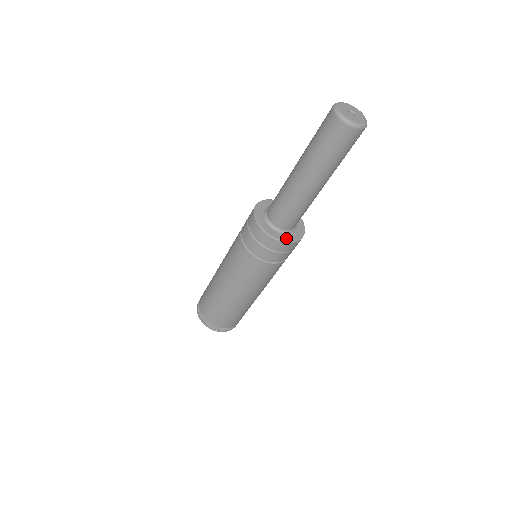
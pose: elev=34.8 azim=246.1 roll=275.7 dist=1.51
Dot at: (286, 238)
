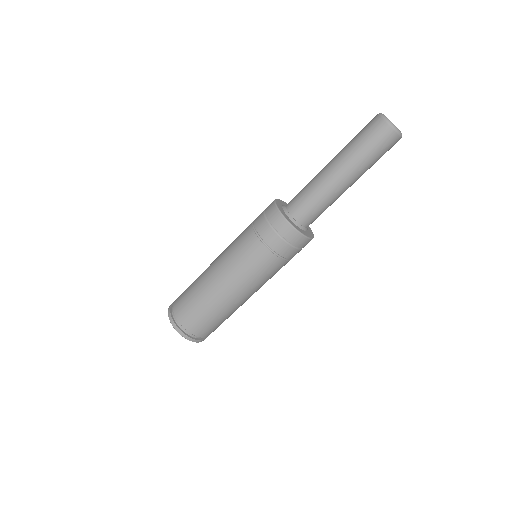
Dot at: (298, 228)
